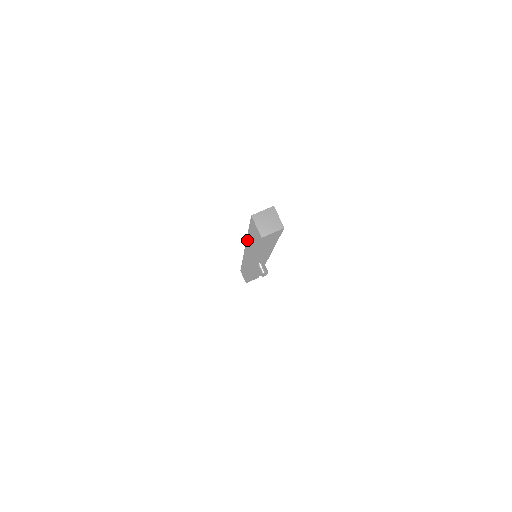
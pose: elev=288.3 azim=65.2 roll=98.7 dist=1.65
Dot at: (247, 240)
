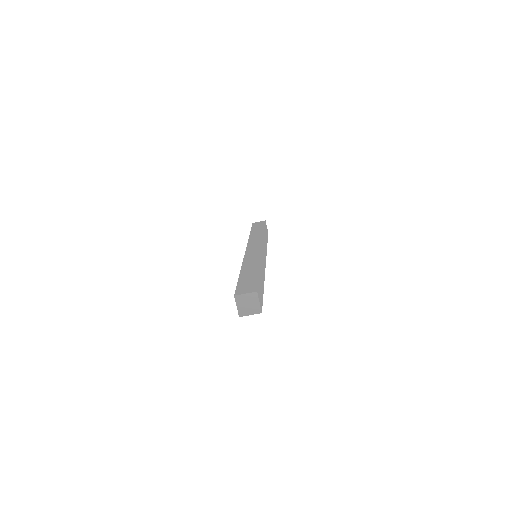
Dot at: occluded
